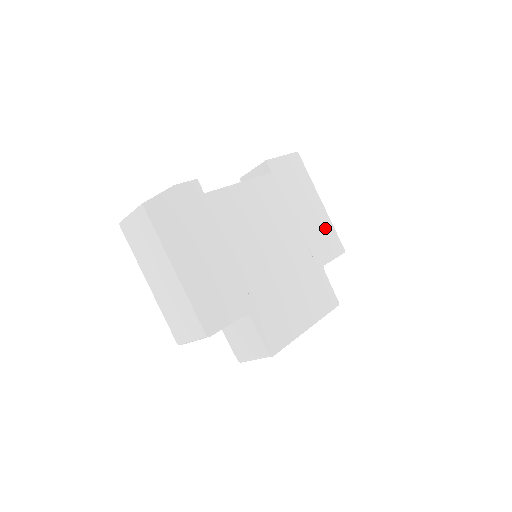
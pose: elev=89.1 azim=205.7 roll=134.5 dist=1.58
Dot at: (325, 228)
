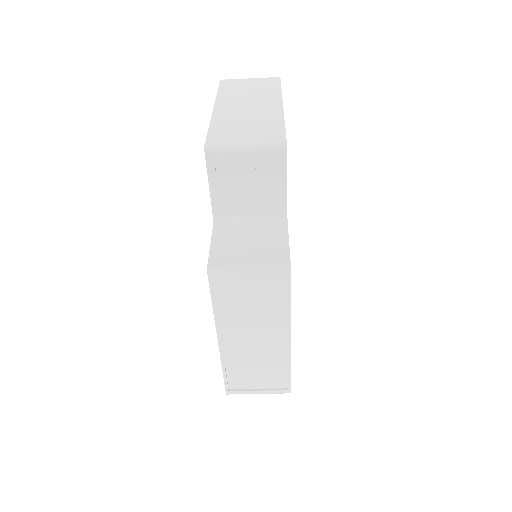
Dot at: occluded
